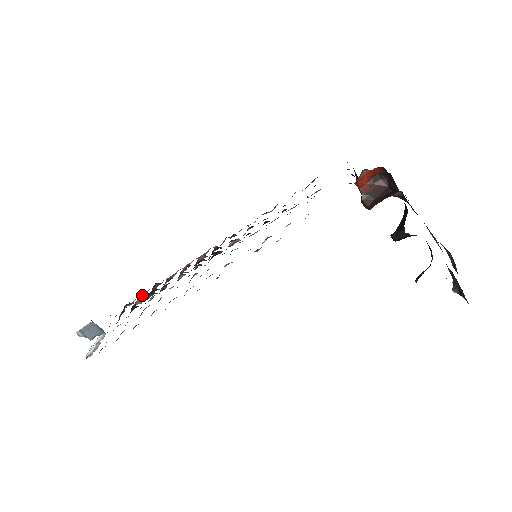
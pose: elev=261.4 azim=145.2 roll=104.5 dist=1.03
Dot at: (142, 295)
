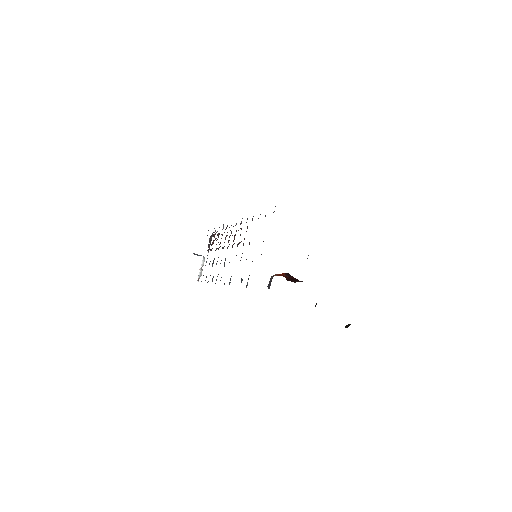
Dot at: (216, 232)
